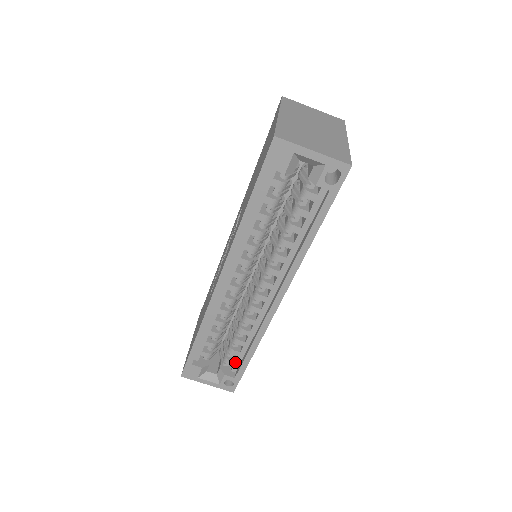
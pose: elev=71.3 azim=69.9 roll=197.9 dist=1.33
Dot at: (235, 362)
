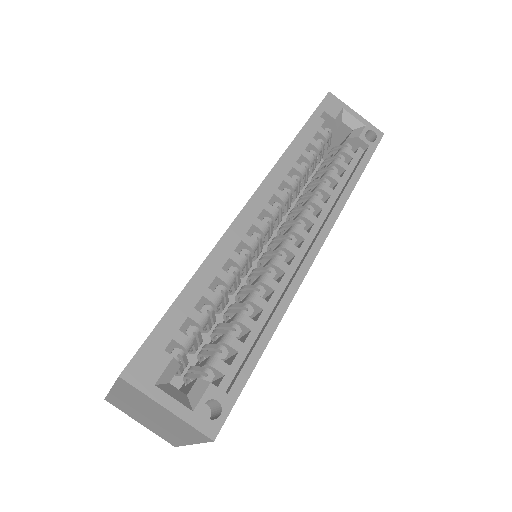
Dot at: (229, 366)
